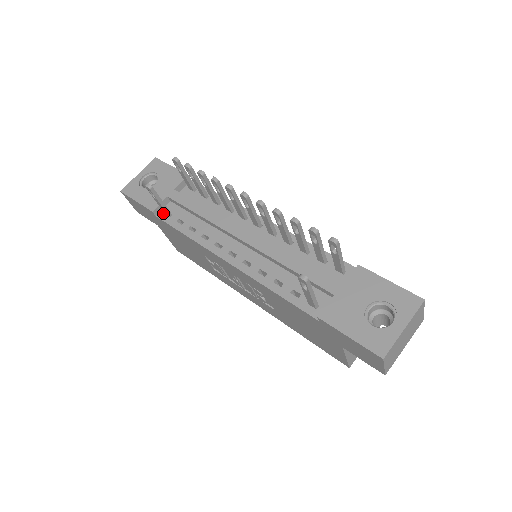
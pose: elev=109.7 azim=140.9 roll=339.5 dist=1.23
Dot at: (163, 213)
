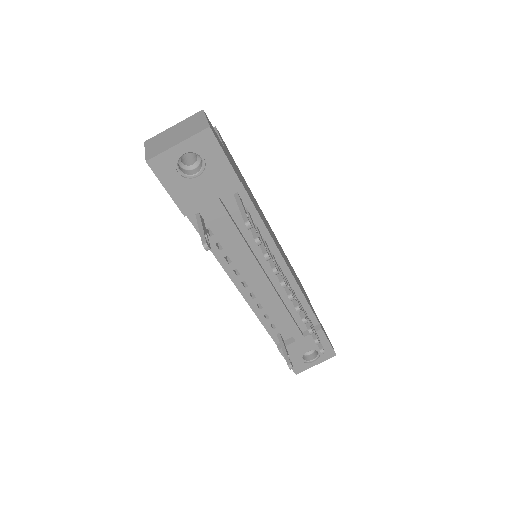
Dot at: (194, 213)
